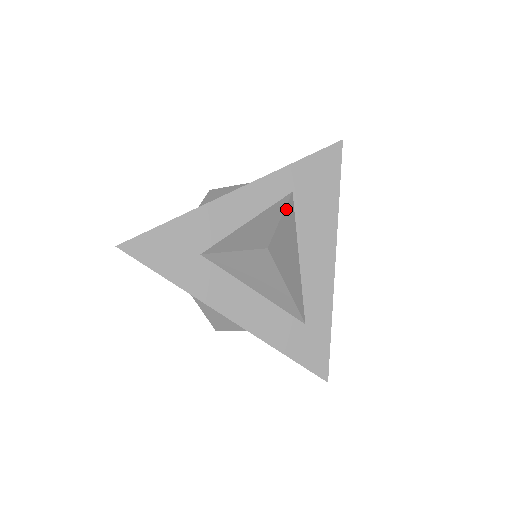
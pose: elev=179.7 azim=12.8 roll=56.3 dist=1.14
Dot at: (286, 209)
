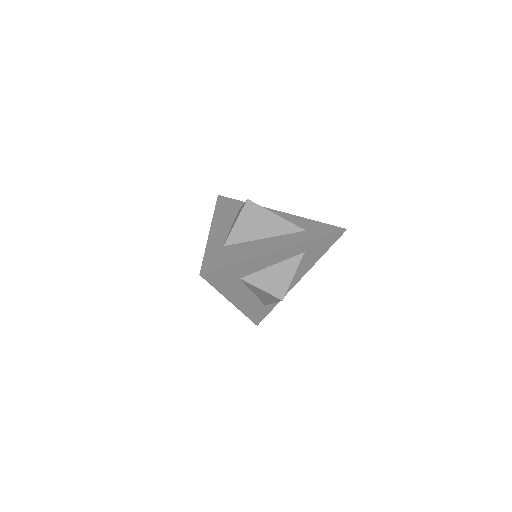
Dot at: occluded
